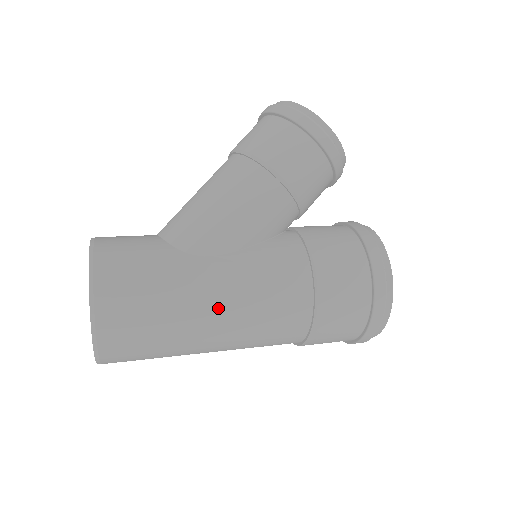
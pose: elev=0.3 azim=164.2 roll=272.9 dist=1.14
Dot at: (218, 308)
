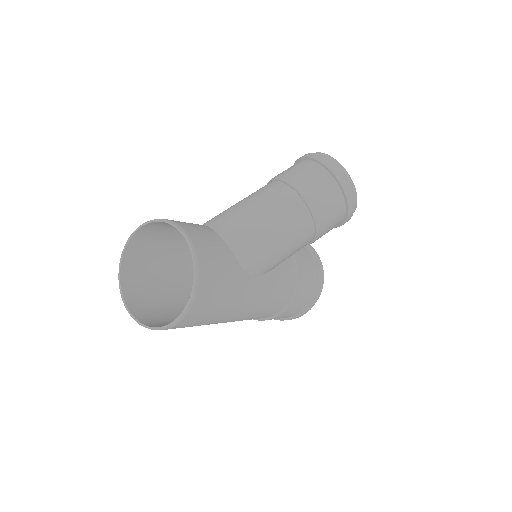
Dot at: (243, 312)
